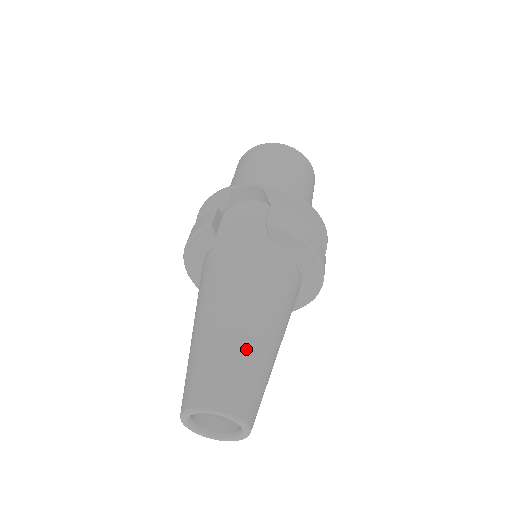
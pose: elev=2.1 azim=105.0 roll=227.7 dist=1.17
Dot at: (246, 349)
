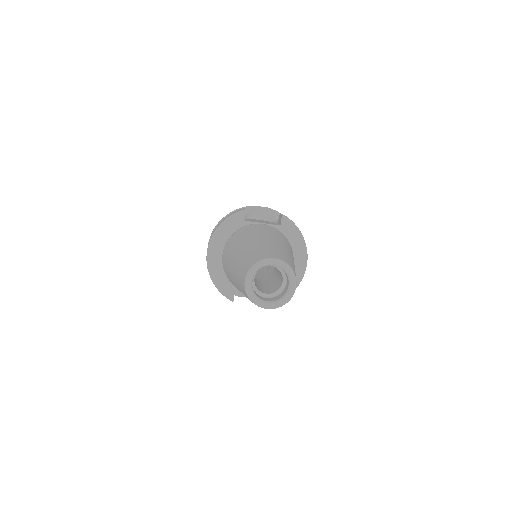
Dot at: (287, 253)
